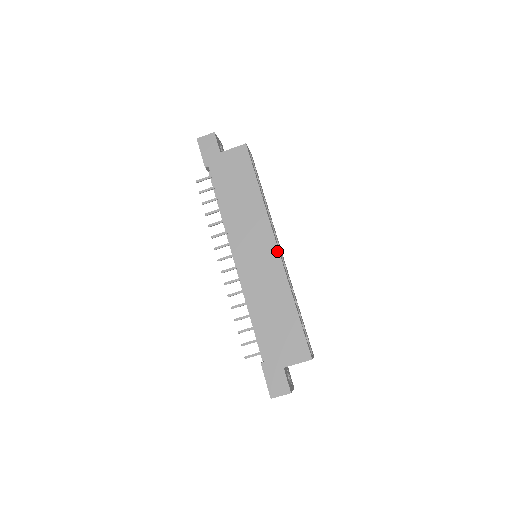
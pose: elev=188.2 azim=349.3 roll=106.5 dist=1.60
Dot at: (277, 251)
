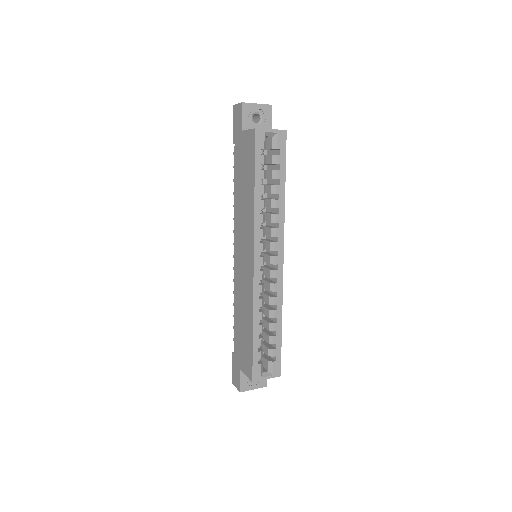
Dot at: (253, 267)
